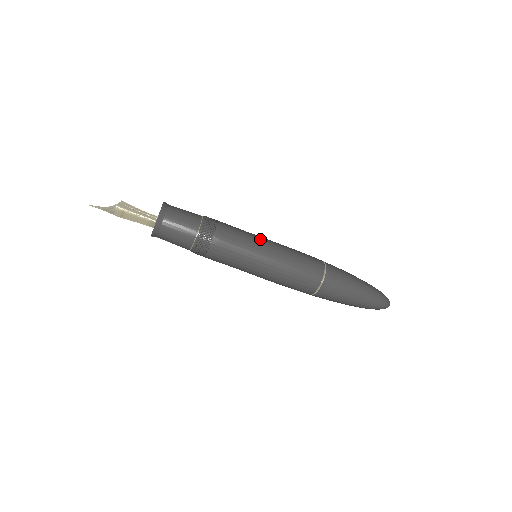
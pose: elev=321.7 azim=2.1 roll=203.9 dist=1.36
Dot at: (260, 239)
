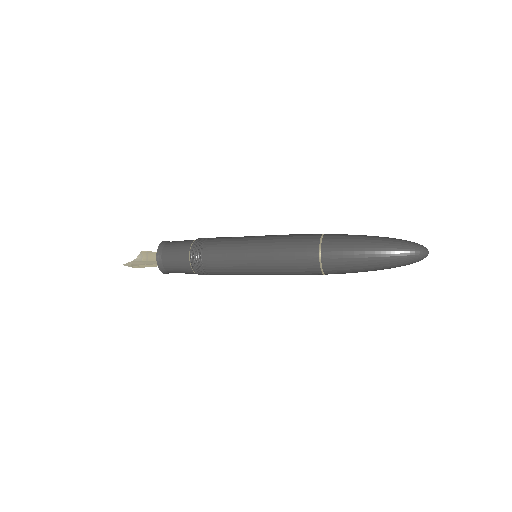
Dot at: (245, 246)
